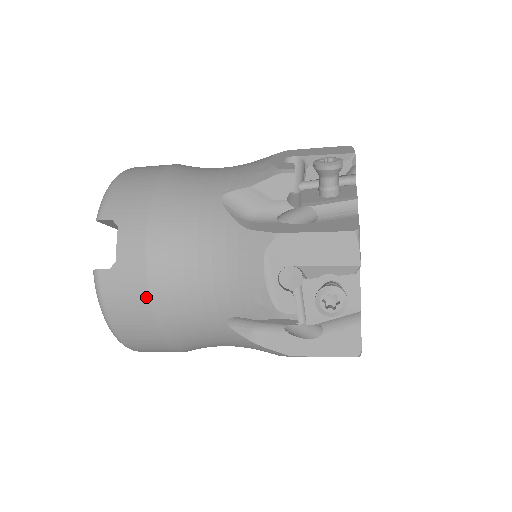
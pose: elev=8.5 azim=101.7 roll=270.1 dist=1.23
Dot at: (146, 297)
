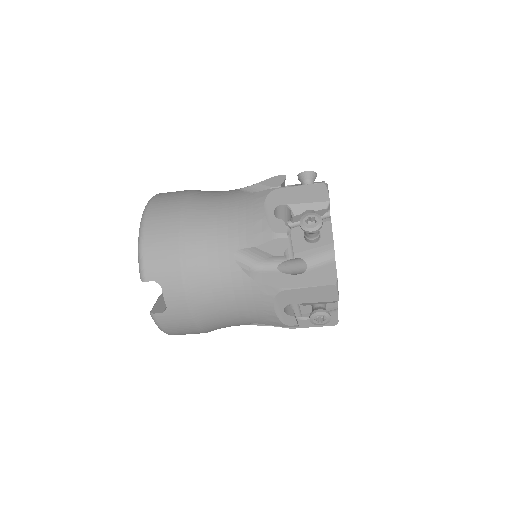
Dot at: (193, 324)
